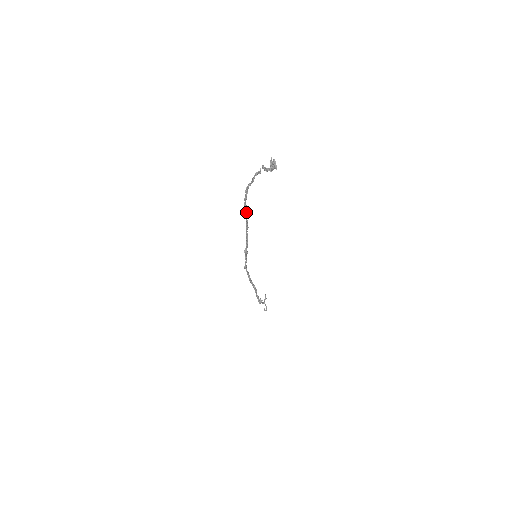
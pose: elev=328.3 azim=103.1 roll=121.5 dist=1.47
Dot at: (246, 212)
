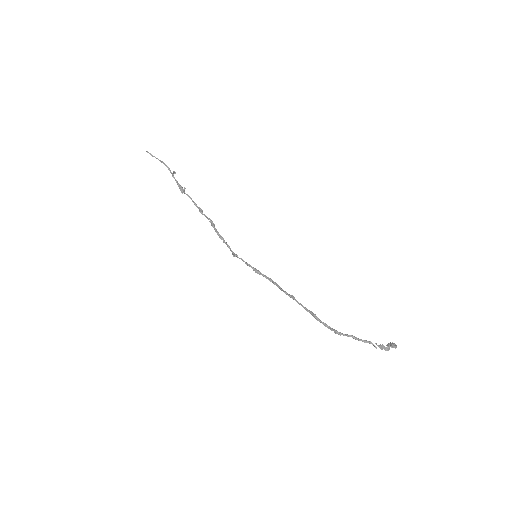
Dot at: (312, 315)
